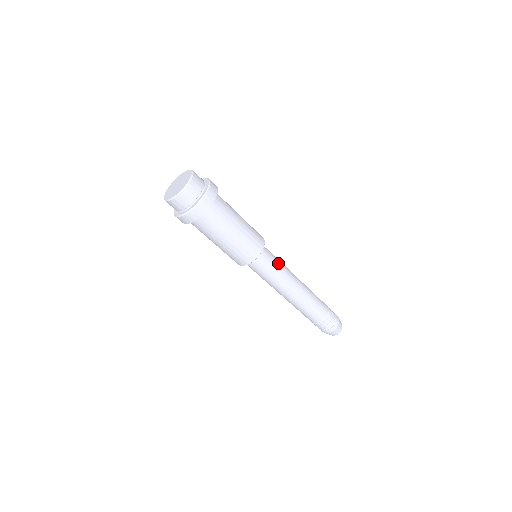
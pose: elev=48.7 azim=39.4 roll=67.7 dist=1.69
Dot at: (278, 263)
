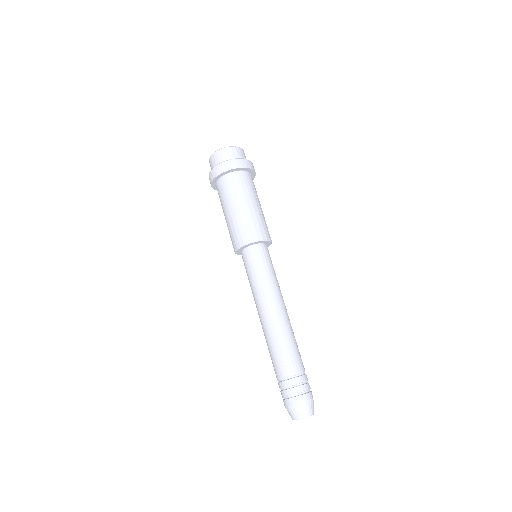
Dot at: (271, 271)
